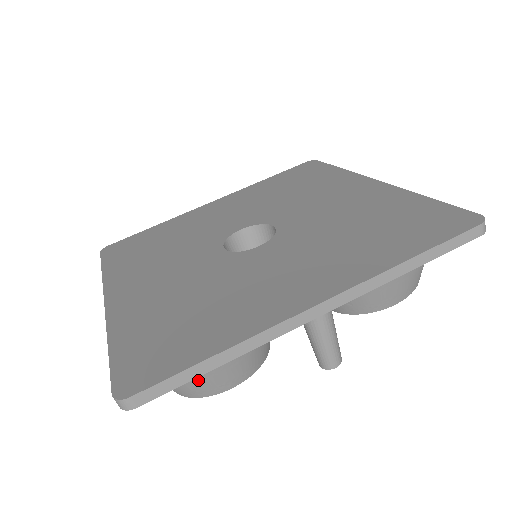
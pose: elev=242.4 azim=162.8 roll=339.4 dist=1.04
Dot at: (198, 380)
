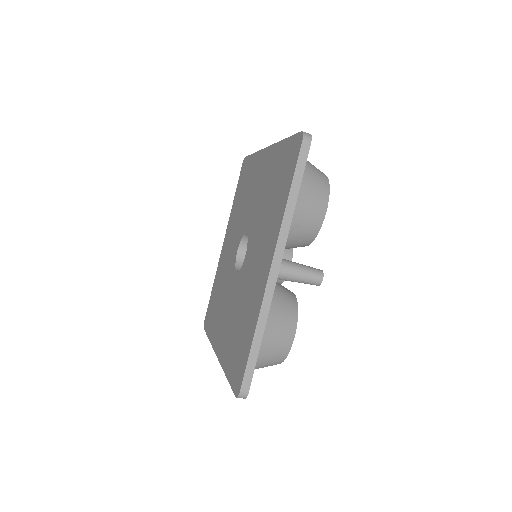
Dot at: (271, 352)
